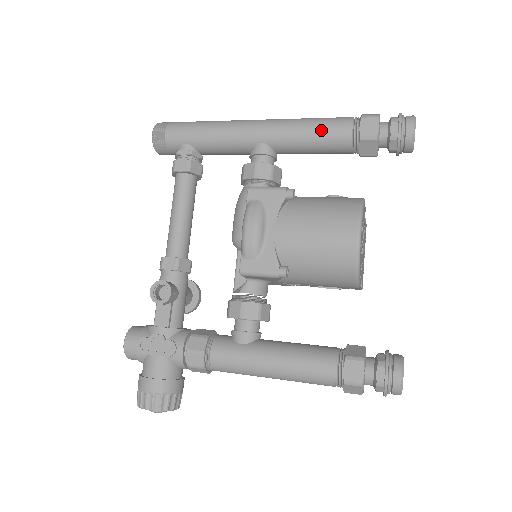
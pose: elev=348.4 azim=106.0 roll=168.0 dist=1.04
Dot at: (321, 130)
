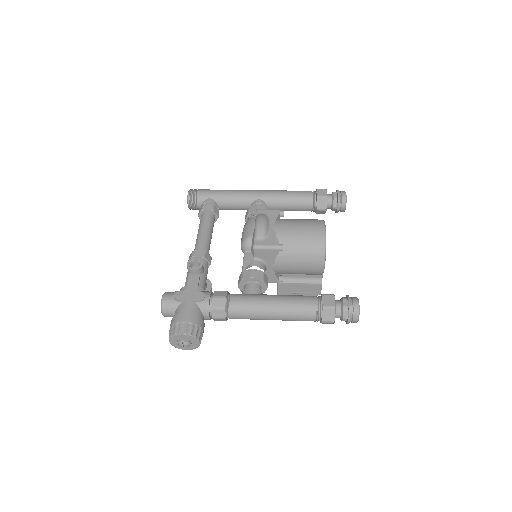
Dot at: (295, 194)
